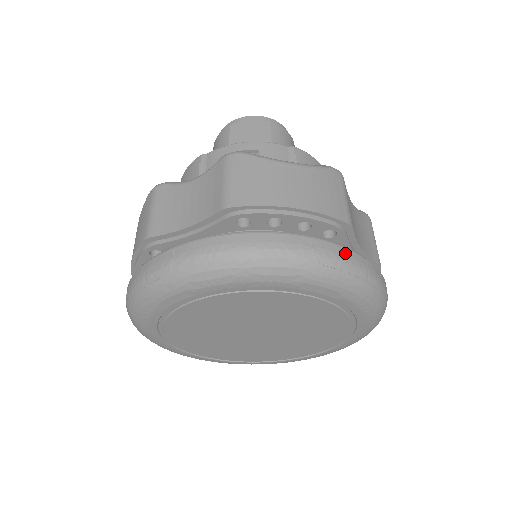
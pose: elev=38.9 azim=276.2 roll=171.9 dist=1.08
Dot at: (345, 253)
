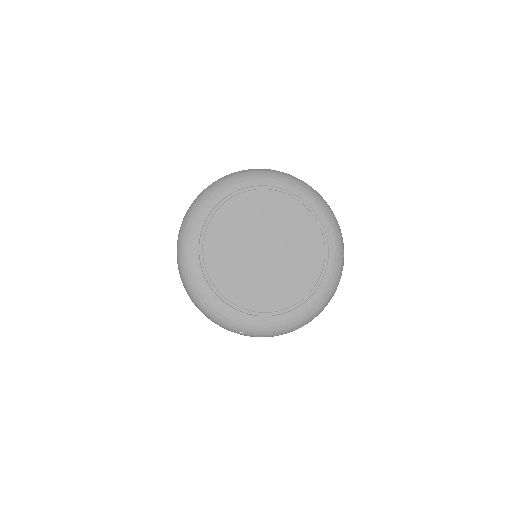
Dot at: occluded
